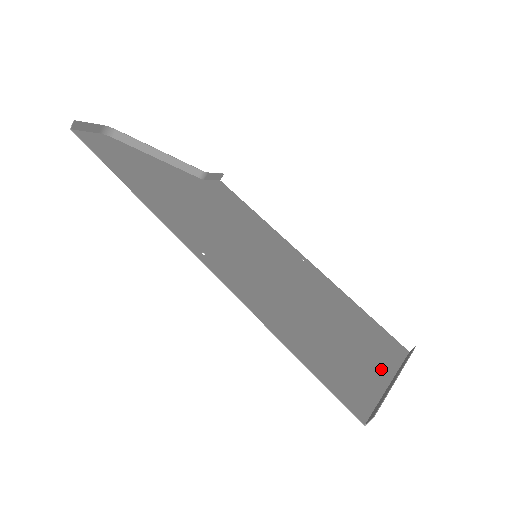
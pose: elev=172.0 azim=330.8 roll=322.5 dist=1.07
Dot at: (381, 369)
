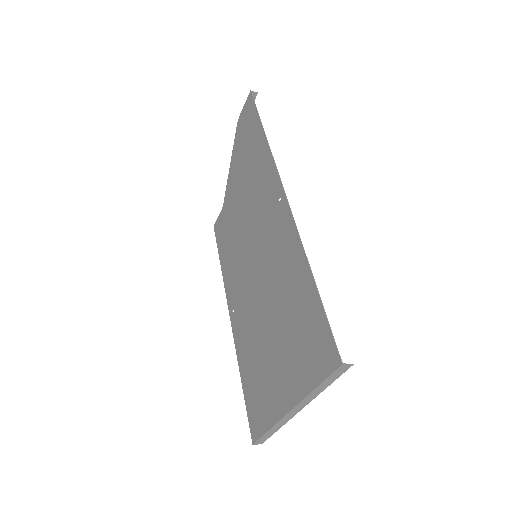
Dot at: (286, 397)
